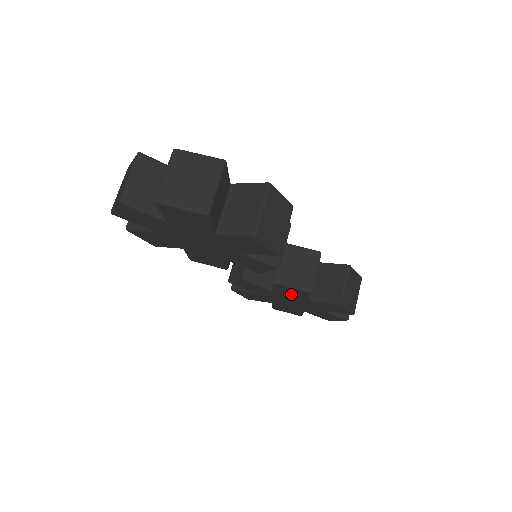
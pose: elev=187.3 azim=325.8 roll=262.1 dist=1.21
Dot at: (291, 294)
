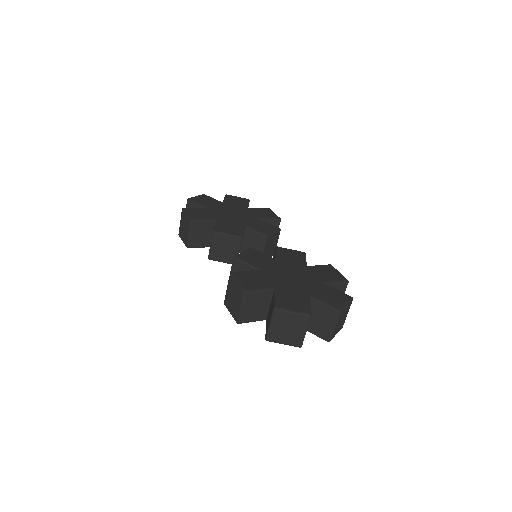
Dot at: occluded
